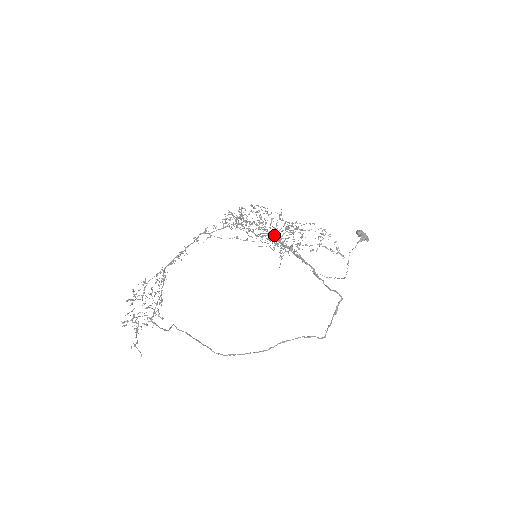
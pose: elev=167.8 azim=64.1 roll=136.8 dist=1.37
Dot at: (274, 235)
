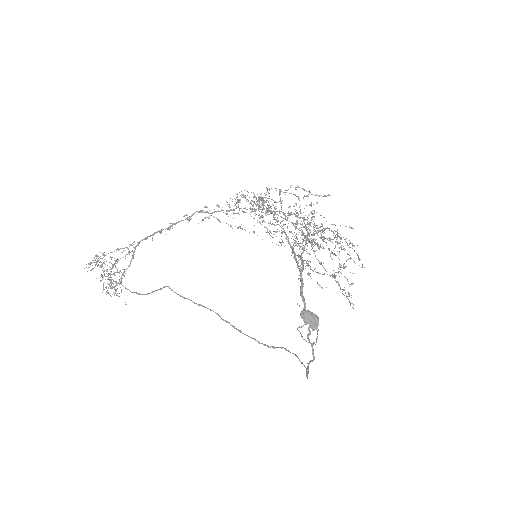
Dot at: (287, 239)
